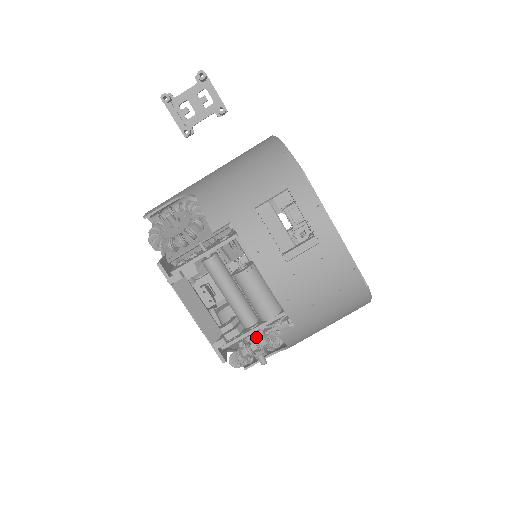
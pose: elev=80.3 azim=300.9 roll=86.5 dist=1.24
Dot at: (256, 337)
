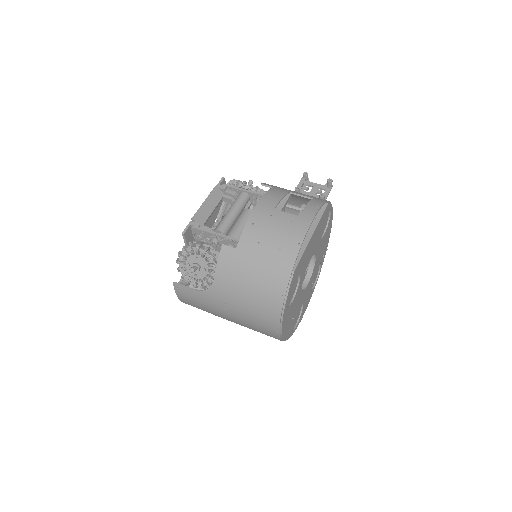
Dot at: (212, 239)
